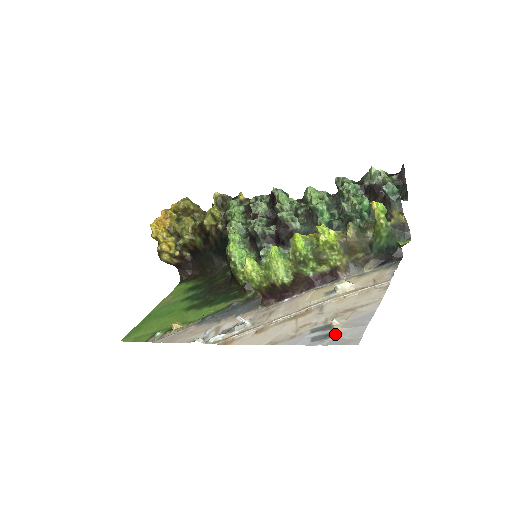
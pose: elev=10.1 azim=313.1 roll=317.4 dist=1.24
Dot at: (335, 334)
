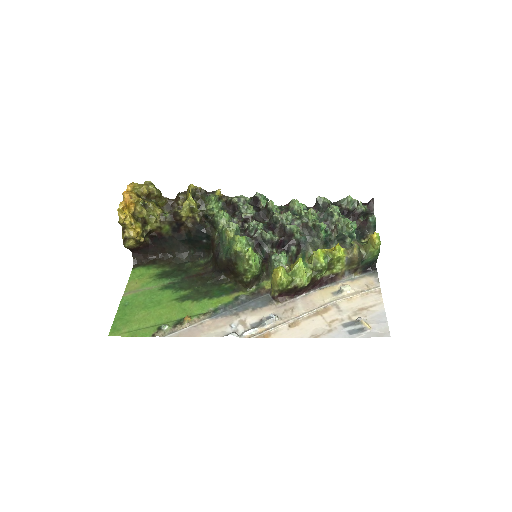
Dot at: (368, 329)
